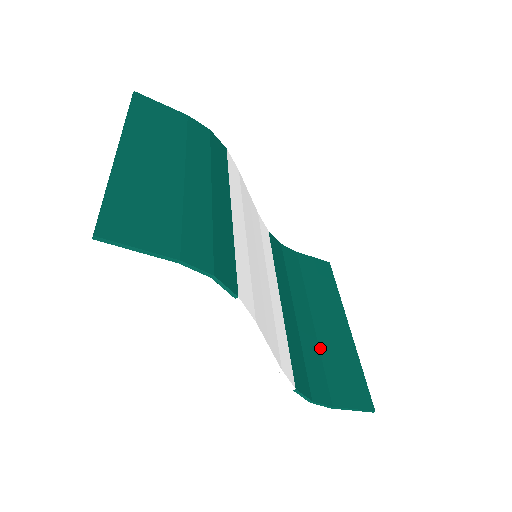
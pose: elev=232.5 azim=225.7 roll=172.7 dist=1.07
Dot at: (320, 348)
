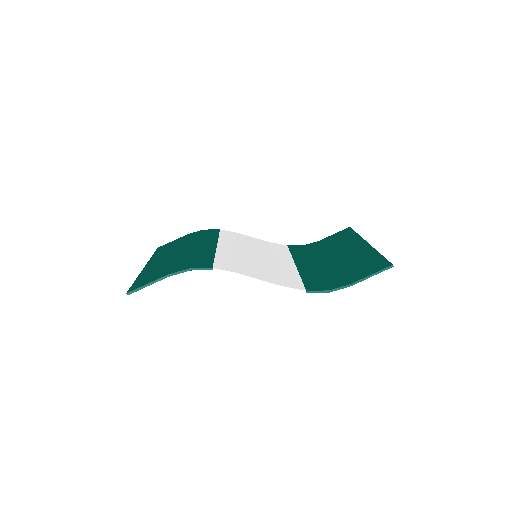
Dot at: (339, 267)
